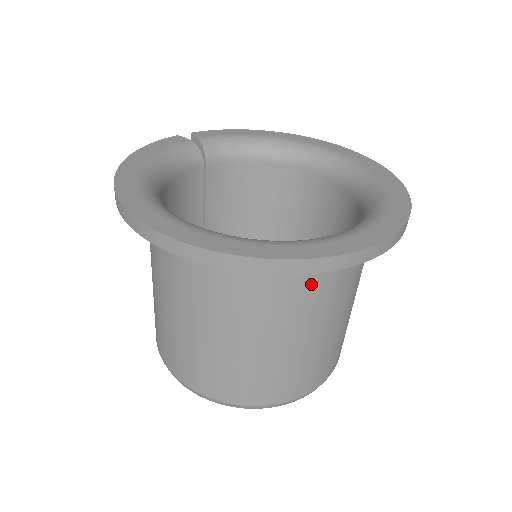
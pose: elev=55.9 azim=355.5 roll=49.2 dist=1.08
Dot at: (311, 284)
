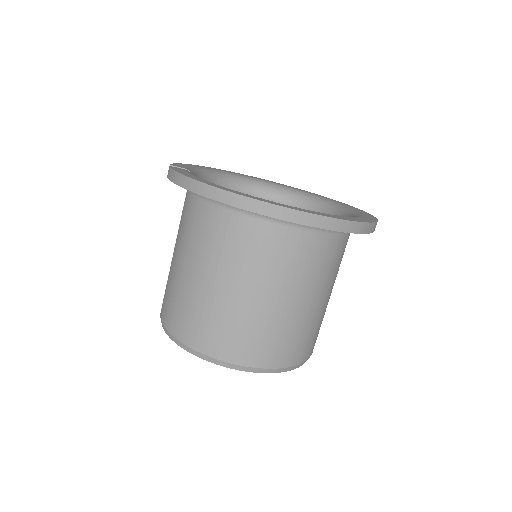
Dot at: occluded
